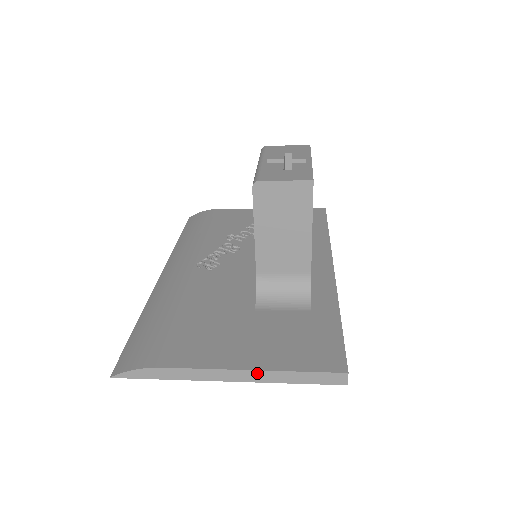
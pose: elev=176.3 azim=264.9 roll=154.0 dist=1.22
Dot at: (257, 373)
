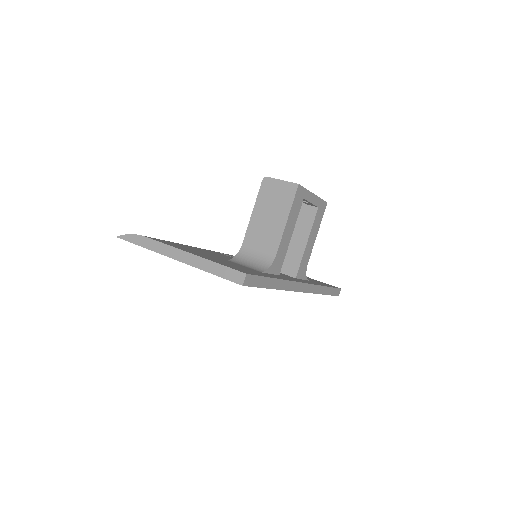
Dot at: (193, 257)
